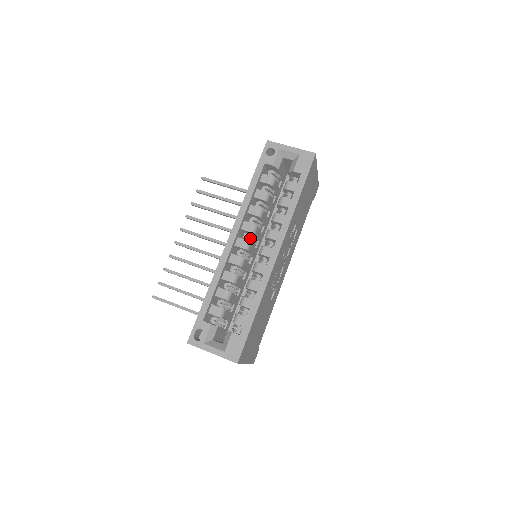
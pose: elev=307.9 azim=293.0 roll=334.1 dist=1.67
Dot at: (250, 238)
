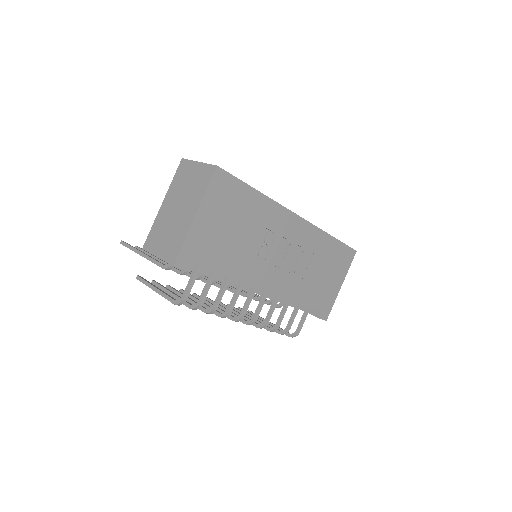
Dot at: occluded
